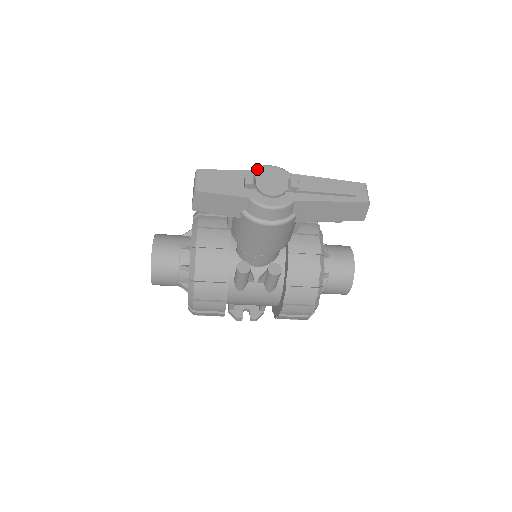
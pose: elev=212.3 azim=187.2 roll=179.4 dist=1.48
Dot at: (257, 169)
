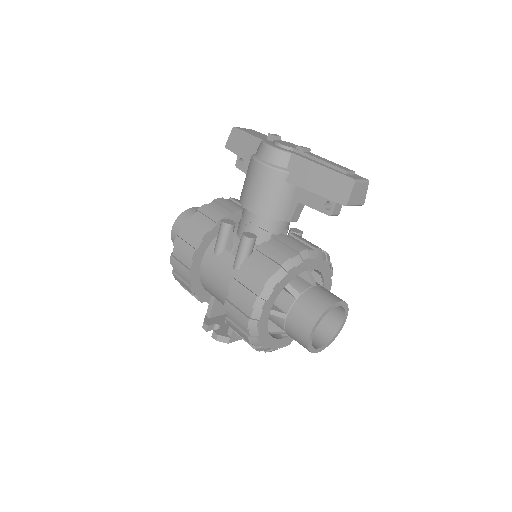
Dot at: occluded
